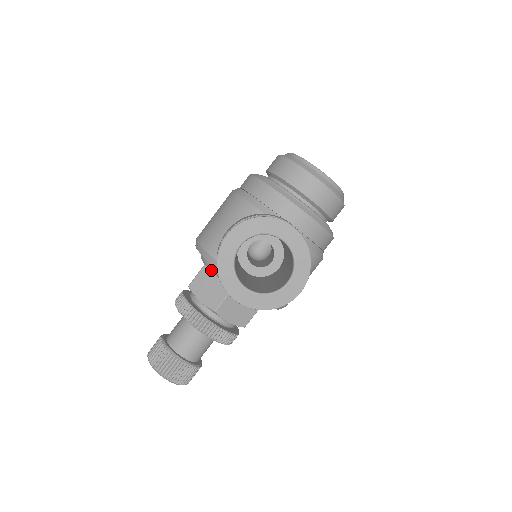
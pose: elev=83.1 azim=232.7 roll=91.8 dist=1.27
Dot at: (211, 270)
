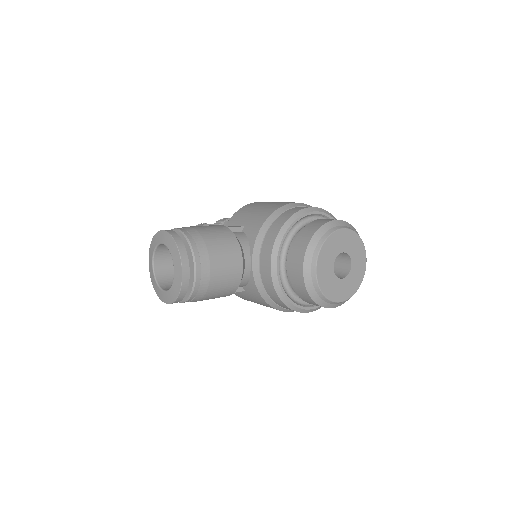
Dot at: occluded
